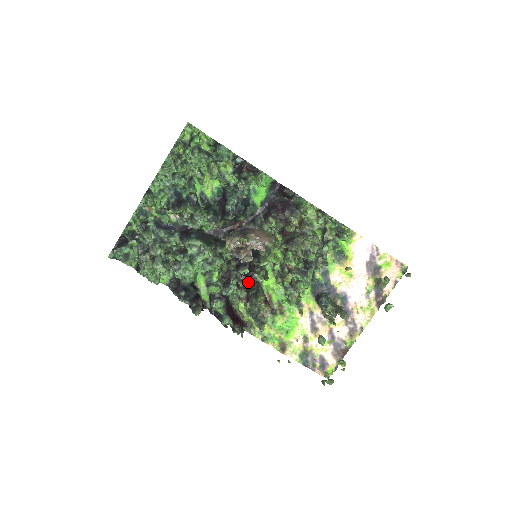
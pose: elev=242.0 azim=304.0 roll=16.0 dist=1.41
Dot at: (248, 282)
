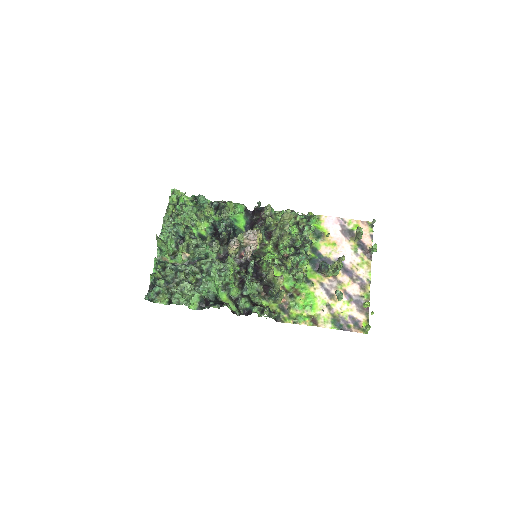
Dot at: (260, 279)
